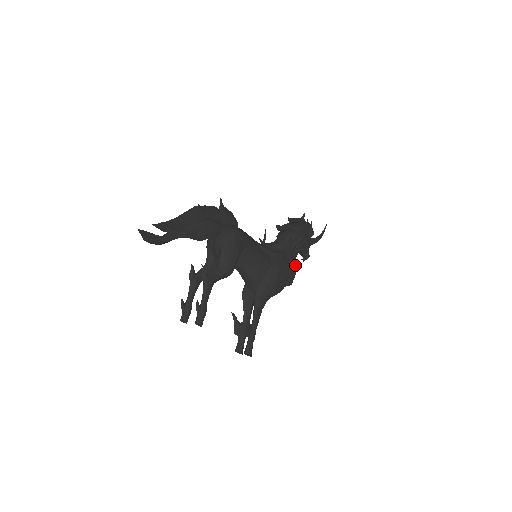
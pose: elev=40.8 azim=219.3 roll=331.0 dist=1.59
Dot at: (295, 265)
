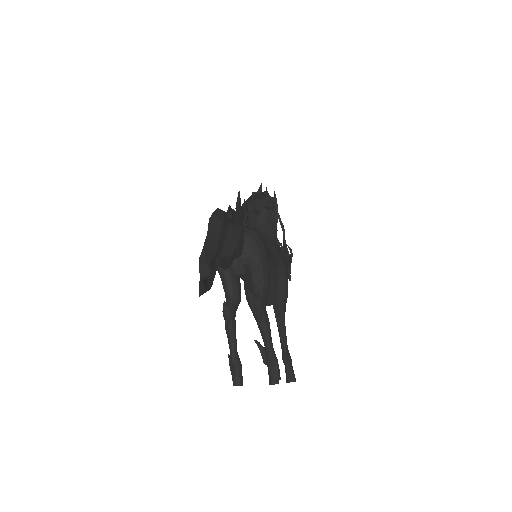
Dot at: (284, 251)
